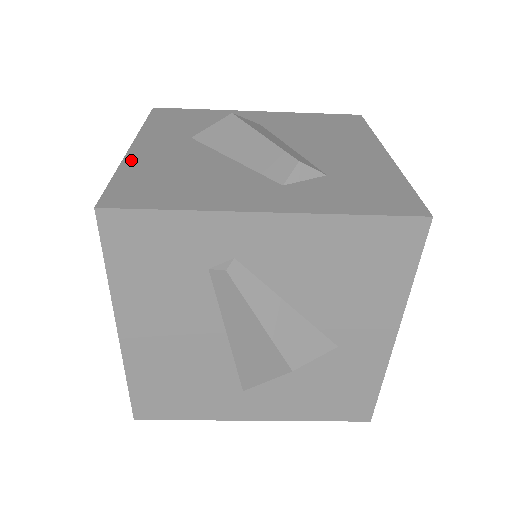
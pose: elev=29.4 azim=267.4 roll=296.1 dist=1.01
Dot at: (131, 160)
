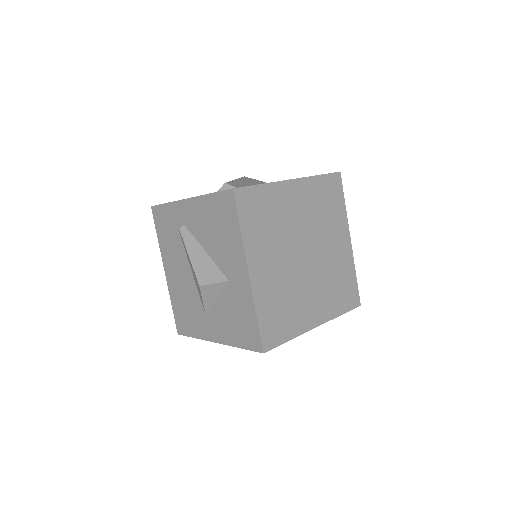
Dot at: occluded
